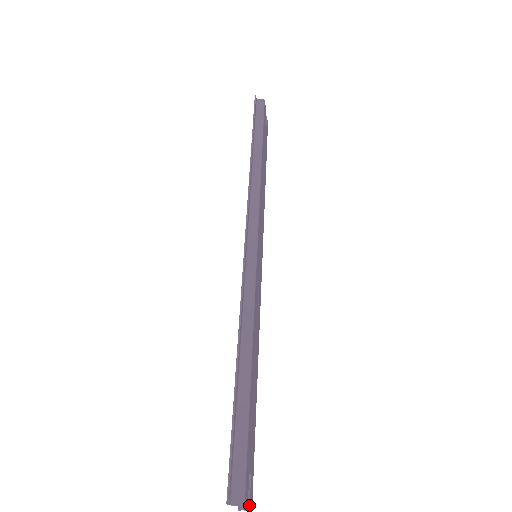
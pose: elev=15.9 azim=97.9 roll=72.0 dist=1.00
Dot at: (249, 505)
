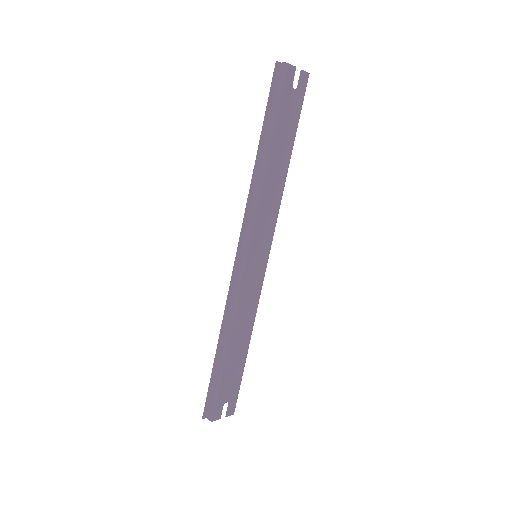
Dot at: (226, 415)
